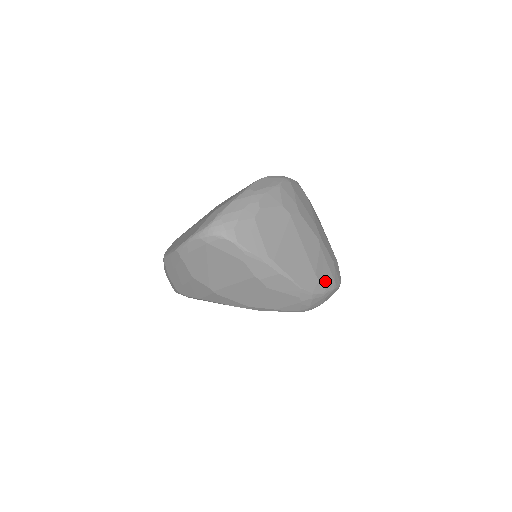
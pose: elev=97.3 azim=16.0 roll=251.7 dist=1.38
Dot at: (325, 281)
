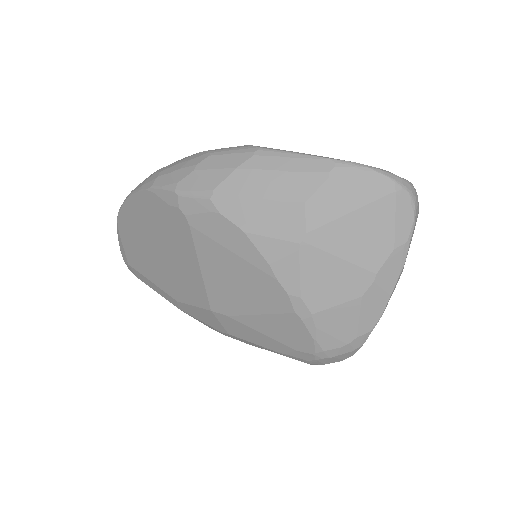
Dot at: occluded
